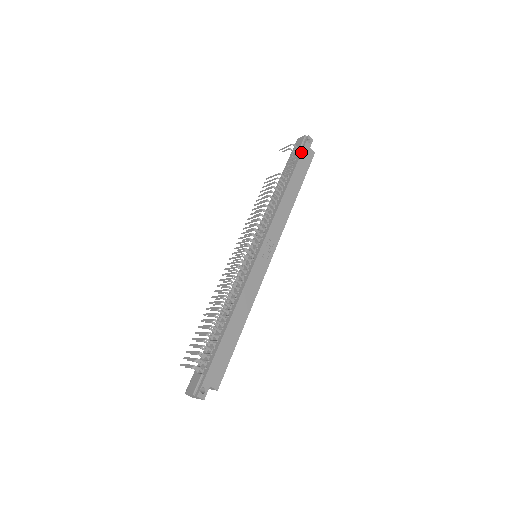
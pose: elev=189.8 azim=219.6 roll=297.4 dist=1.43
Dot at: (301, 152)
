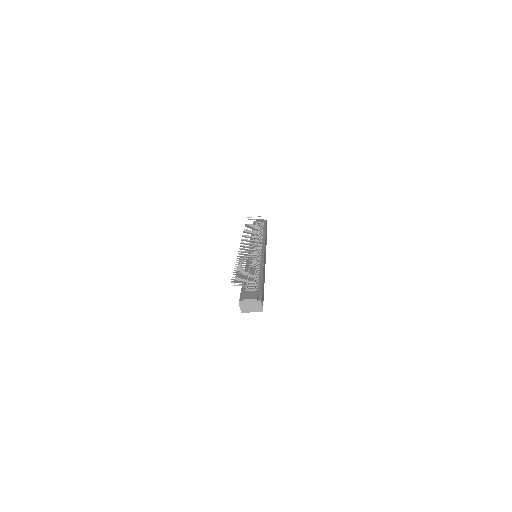
Dot at: occluded
